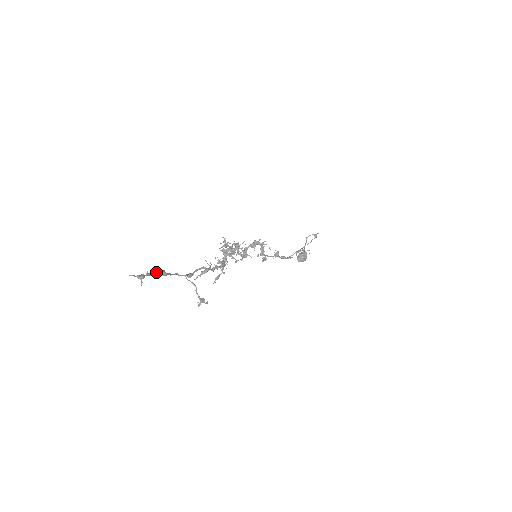
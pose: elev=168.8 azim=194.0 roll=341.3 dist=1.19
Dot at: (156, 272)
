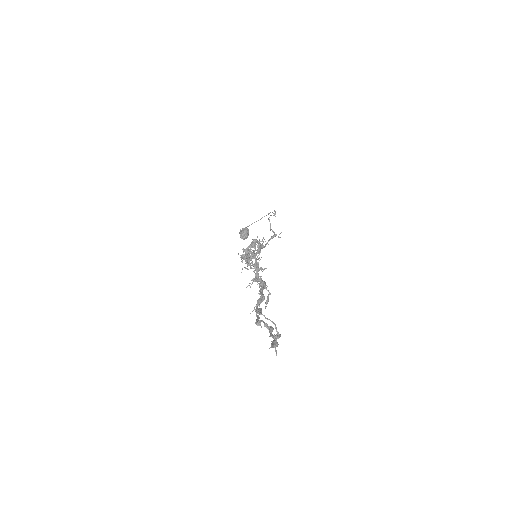
Dot at: occluded
